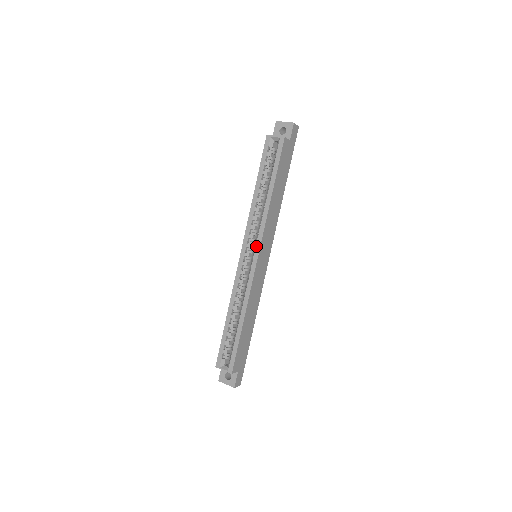
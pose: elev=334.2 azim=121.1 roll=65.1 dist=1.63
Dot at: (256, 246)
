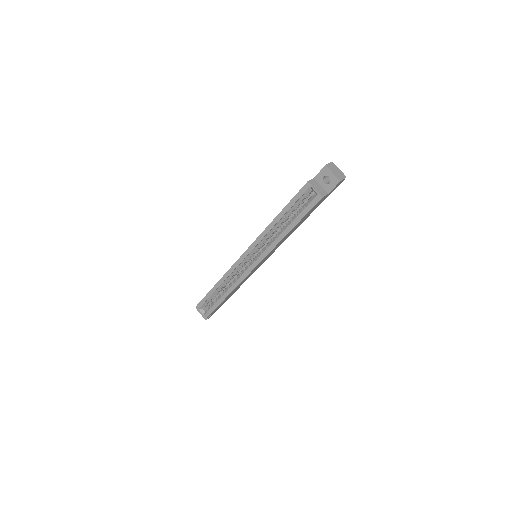
Dot at: (257, 260)
